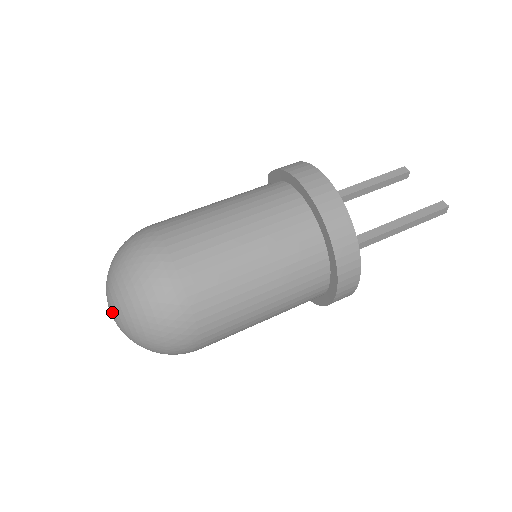
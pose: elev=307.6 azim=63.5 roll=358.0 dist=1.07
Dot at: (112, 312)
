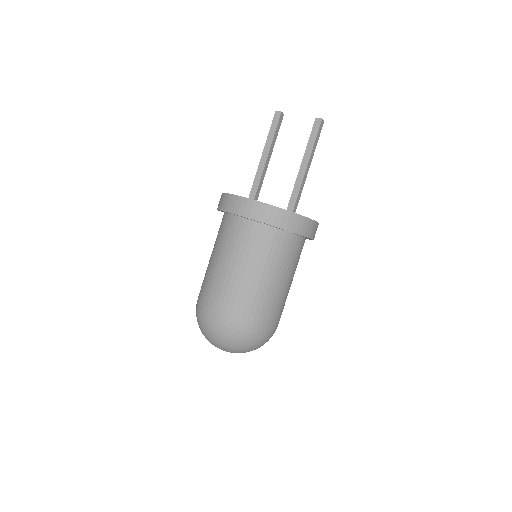
Dot at: occluded
